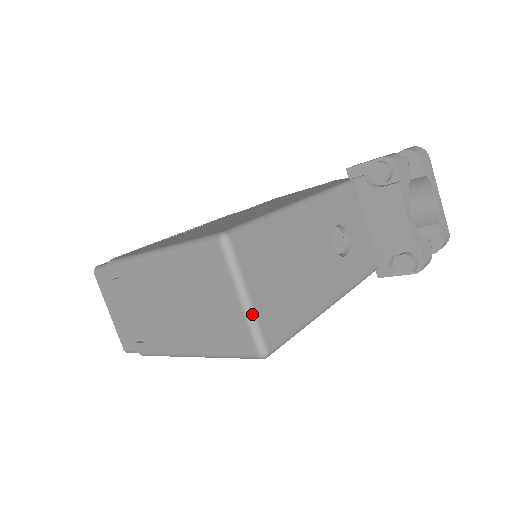
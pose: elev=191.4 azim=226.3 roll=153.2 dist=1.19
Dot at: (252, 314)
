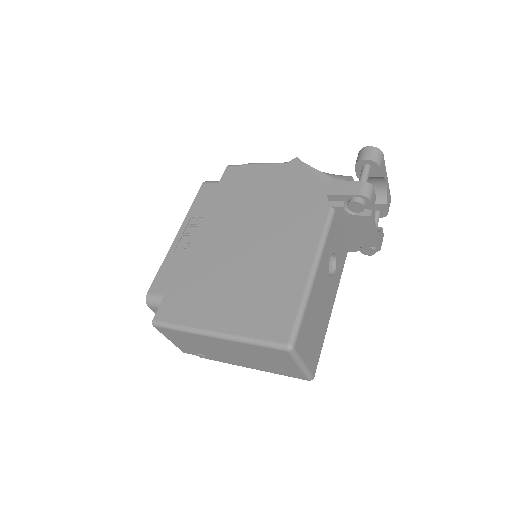
Dot at: (306, 369)
